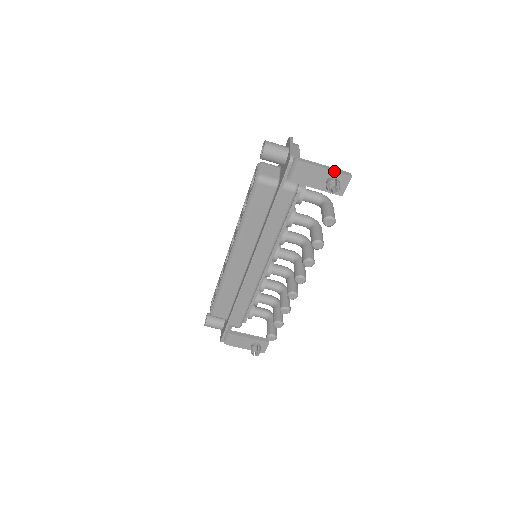
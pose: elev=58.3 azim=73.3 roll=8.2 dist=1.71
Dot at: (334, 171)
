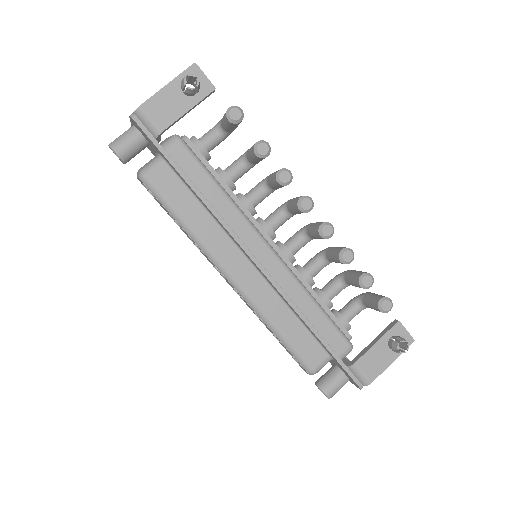
Dot at: (176, 78)
